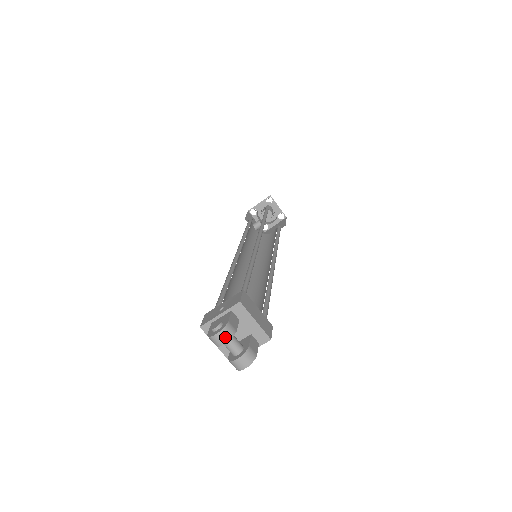
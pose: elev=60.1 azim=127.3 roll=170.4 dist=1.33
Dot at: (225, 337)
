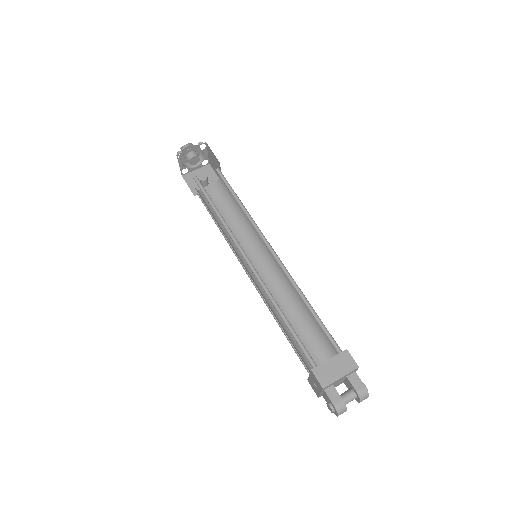
Dot at: (343, 411)
